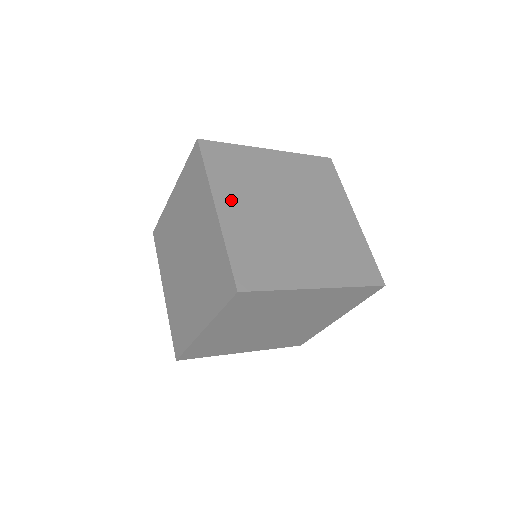
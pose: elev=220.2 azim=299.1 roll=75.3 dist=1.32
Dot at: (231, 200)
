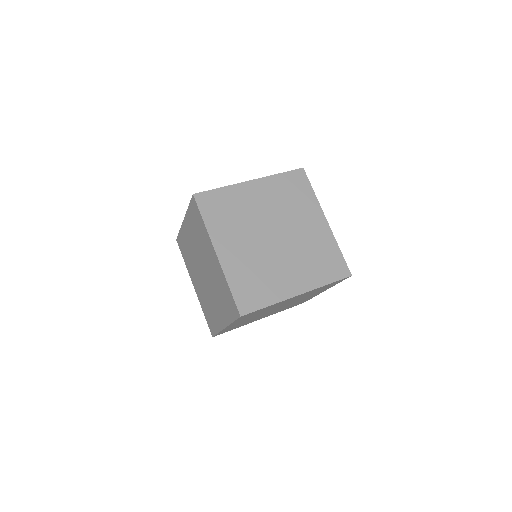
Dot at: (226, 242)
